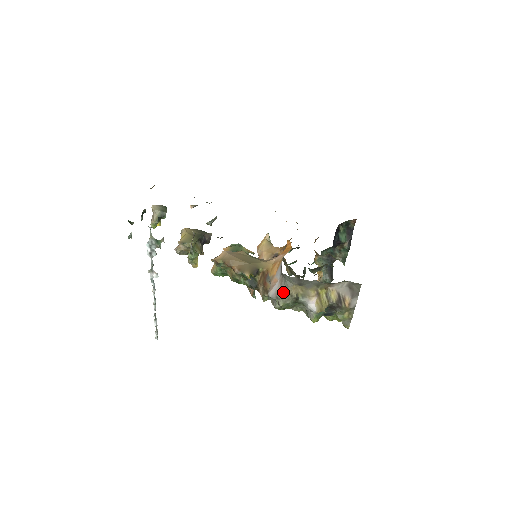
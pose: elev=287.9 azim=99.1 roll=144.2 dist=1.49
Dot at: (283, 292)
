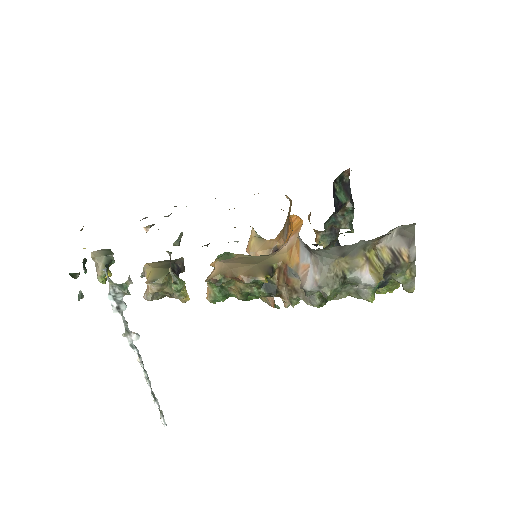
Dot at: (325, 275)
